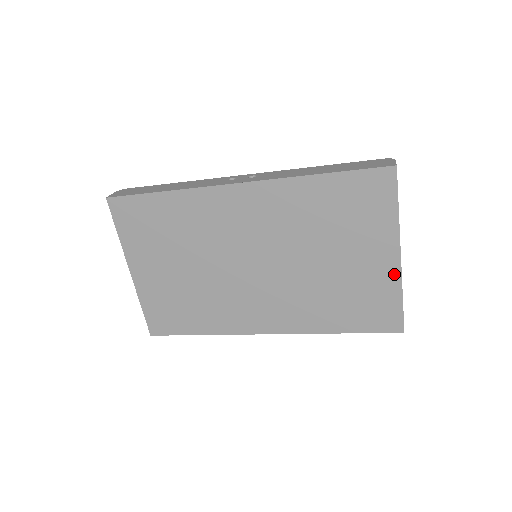
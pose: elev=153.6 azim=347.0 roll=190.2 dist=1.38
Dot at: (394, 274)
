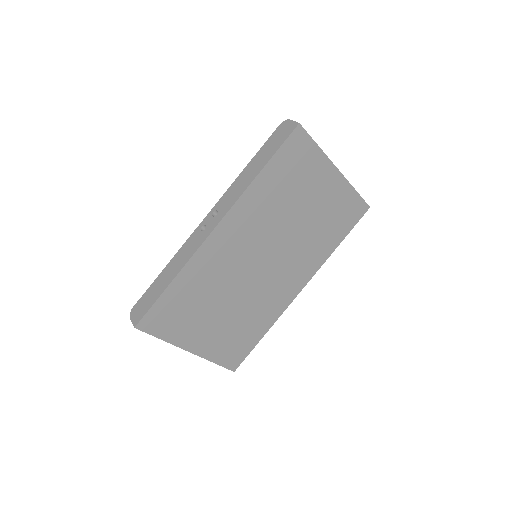
Dot at: (342, 183)
